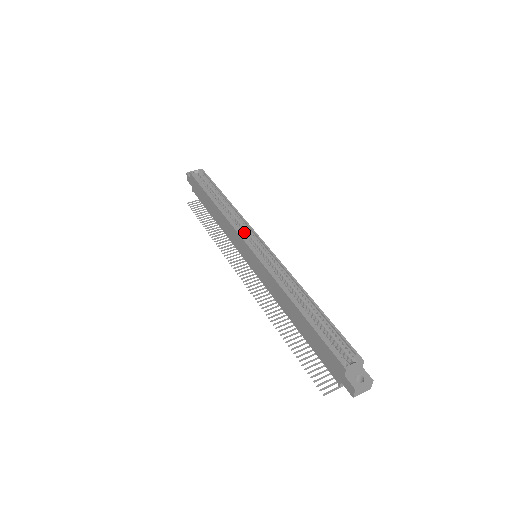
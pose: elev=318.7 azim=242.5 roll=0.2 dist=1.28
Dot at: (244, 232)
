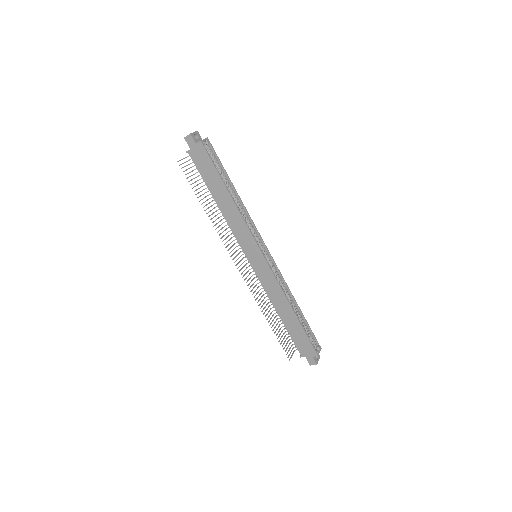
Dot at: occluded
